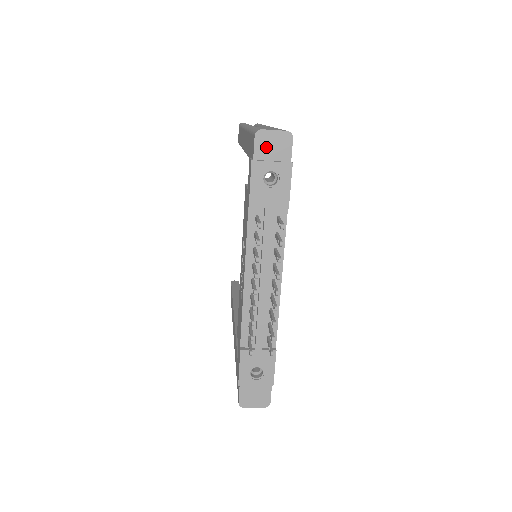
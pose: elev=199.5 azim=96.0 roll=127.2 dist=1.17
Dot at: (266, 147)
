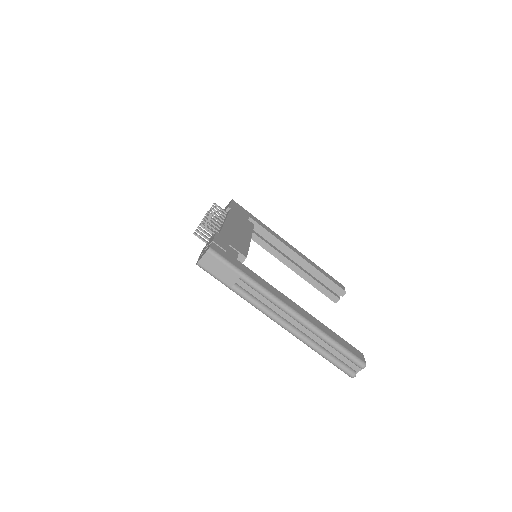
Dot at: occluded
